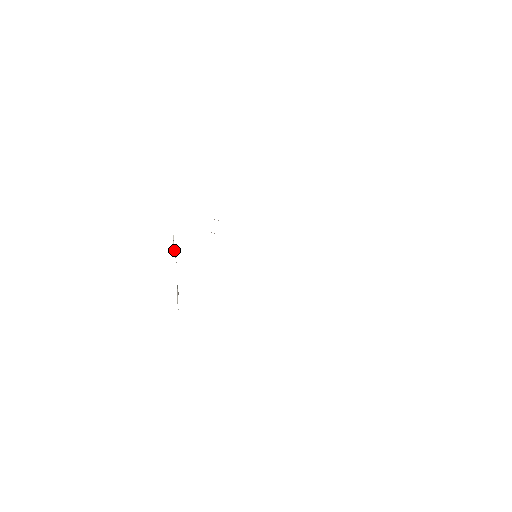
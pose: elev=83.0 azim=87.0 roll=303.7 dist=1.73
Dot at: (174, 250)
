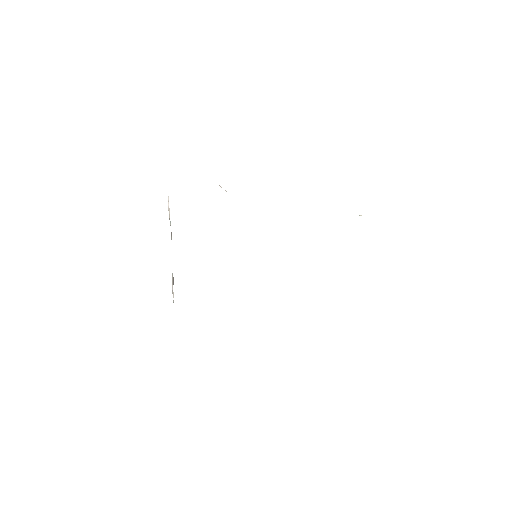
Dot at: (169, 218)
